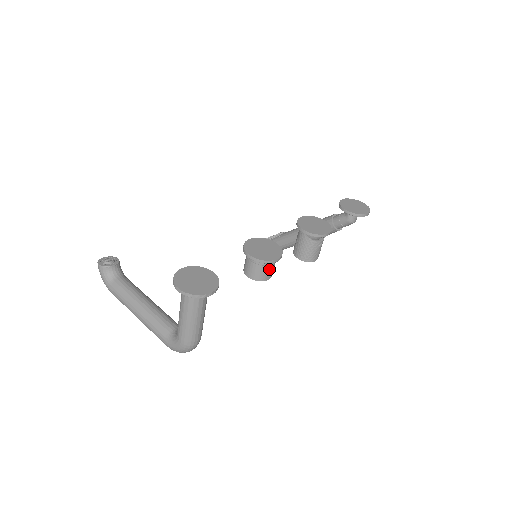
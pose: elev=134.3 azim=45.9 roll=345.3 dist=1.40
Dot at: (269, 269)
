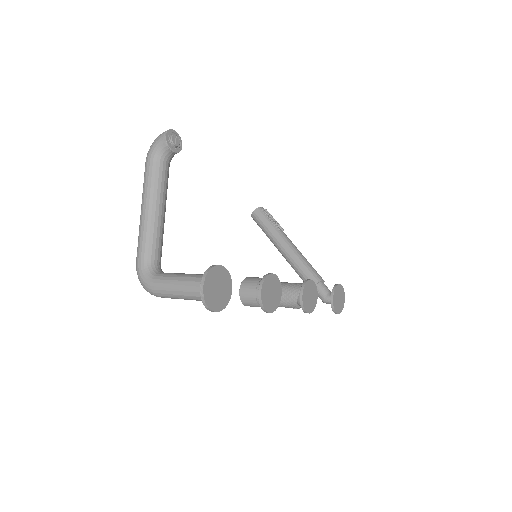
Dot at: (257, 306)
